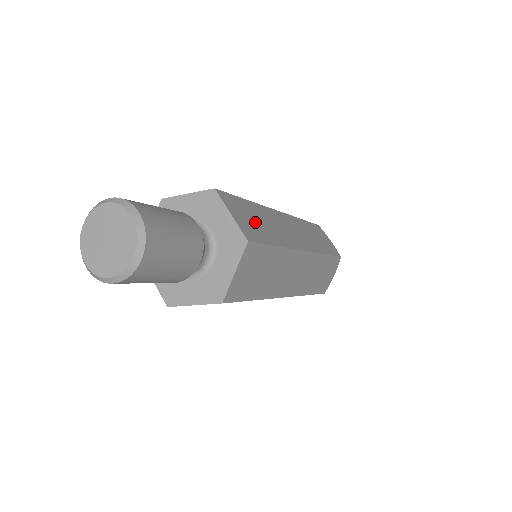
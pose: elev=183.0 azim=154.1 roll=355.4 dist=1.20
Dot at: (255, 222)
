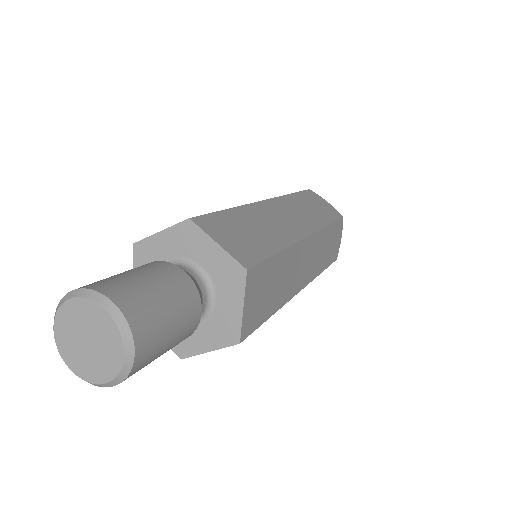
Dot at: (246, 235)
